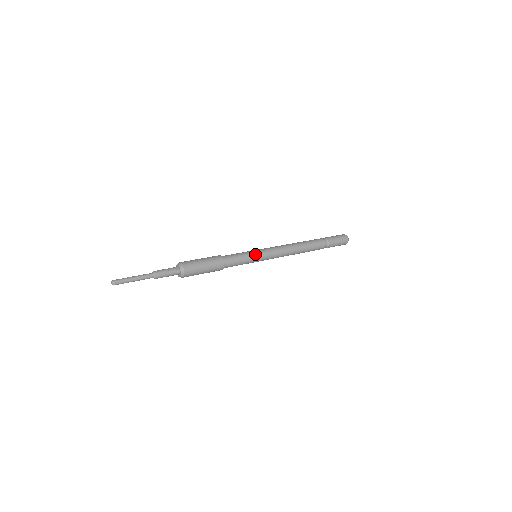
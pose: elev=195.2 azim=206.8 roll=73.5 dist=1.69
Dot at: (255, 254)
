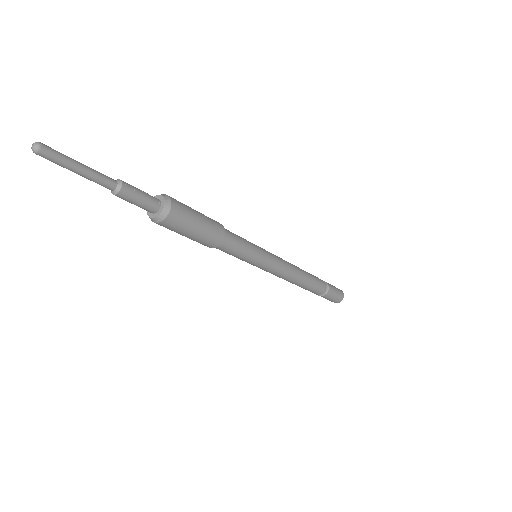
Dot at: (259, 248)
